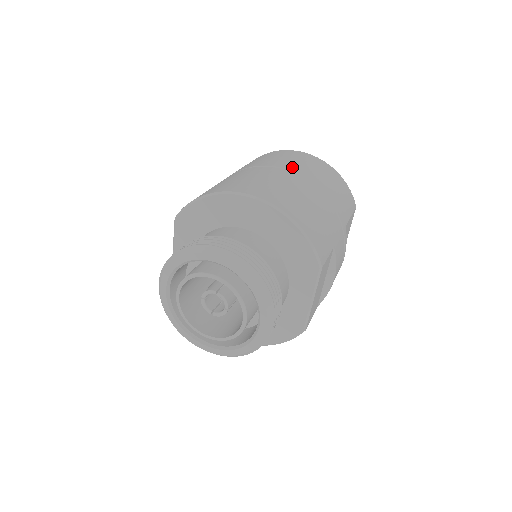
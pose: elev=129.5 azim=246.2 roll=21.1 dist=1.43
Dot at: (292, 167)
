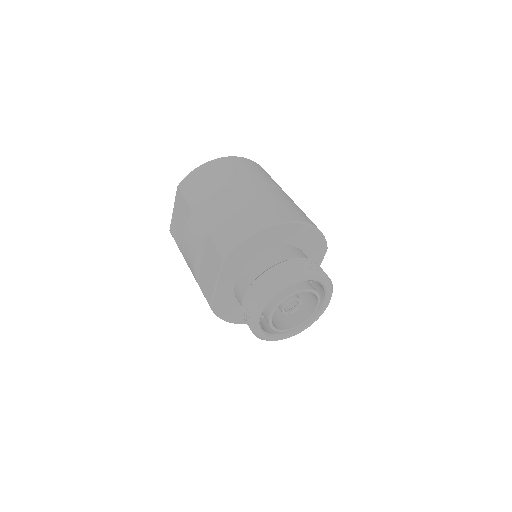
Dot at: (257, 178)
